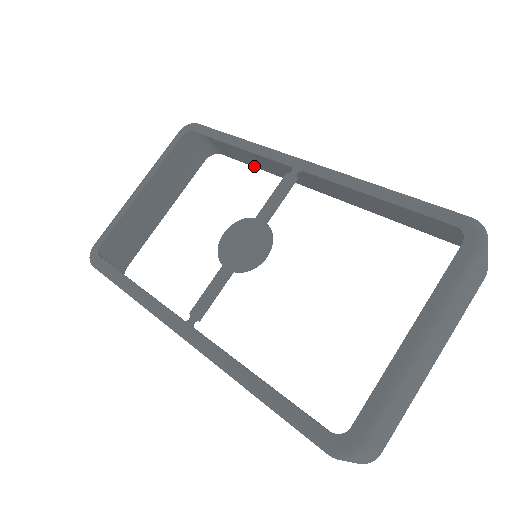
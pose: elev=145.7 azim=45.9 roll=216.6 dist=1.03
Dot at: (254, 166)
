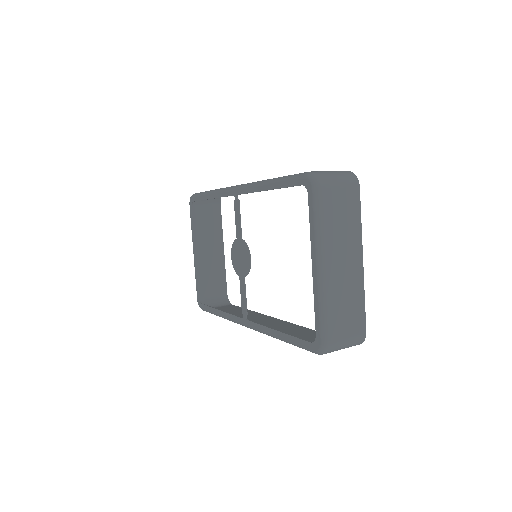
Dot at: occluded
